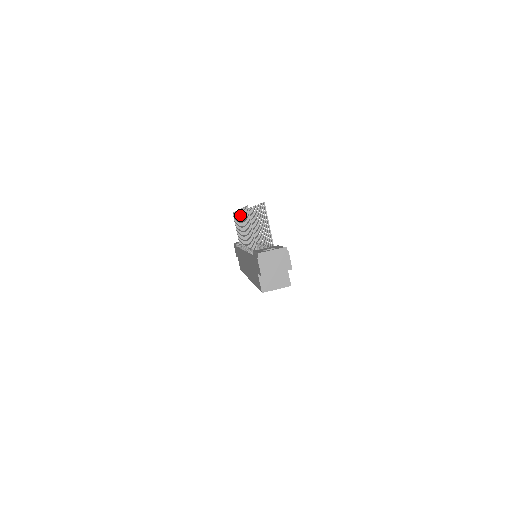
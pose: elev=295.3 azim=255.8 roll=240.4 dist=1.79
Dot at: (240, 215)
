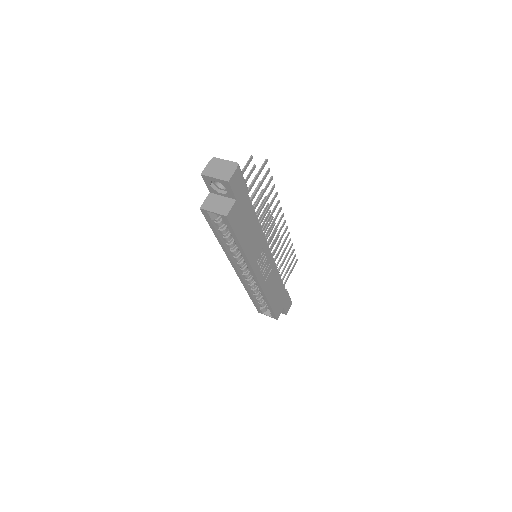
Dot at: (268, 214)
